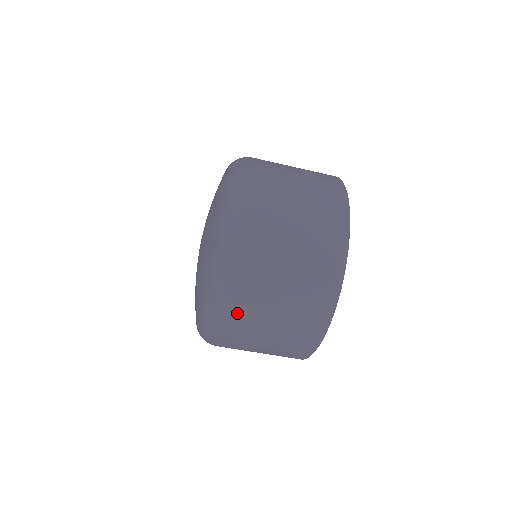
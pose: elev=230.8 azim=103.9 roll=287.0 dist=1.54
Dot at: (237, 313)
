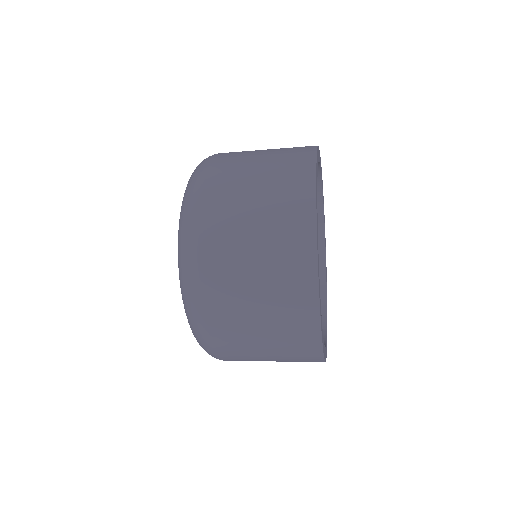
Dot at: (229, 359)
